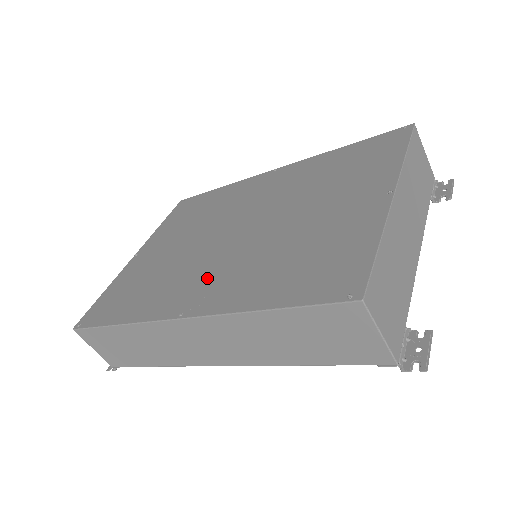
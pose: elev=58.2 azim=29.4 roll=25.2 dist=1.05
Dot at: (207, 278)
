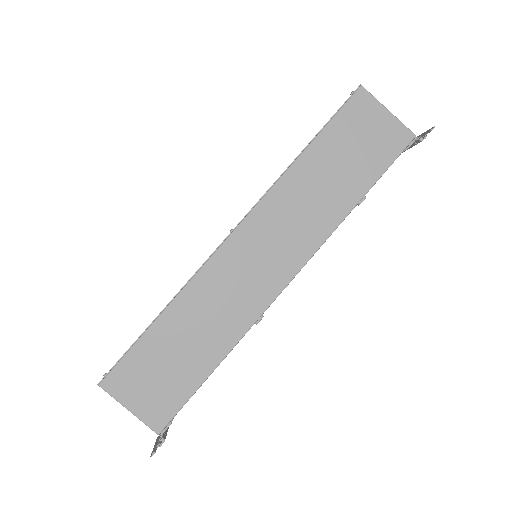
Dot at: occluded
